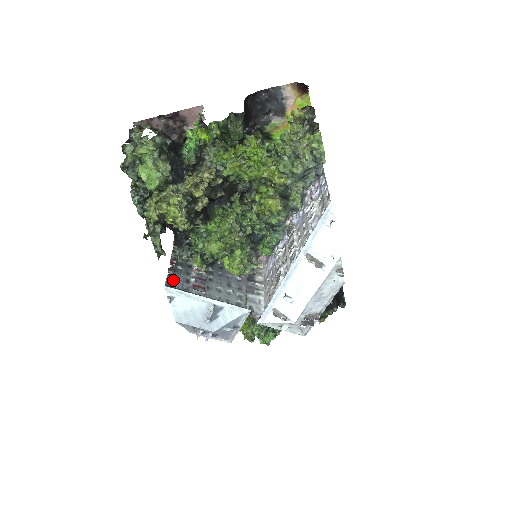
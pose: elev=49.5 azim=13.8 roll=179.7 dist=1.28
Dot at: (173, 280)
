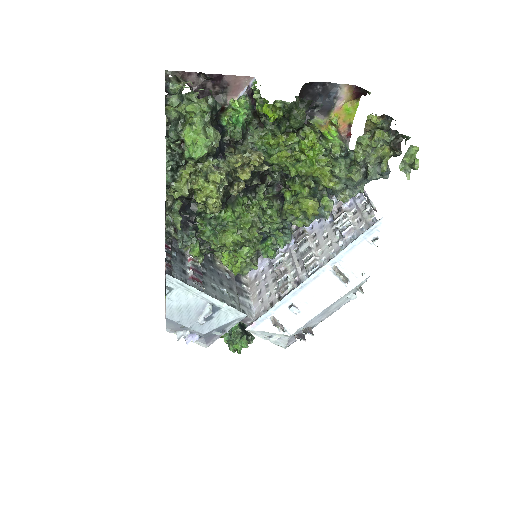
Dot at: (171, 268)
